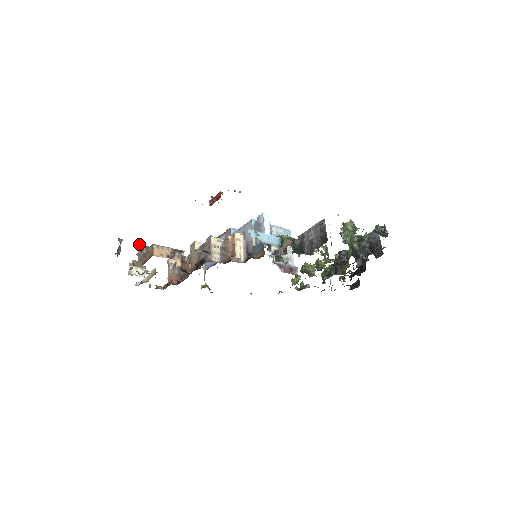
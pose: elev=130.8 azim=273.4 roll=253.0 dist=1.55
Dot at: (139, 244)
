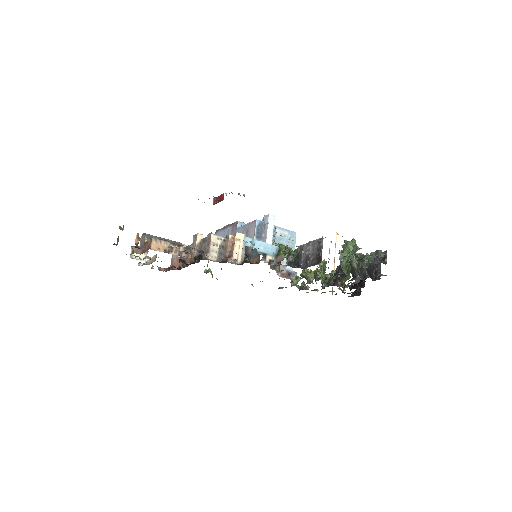
Dot at: (136, 238)
